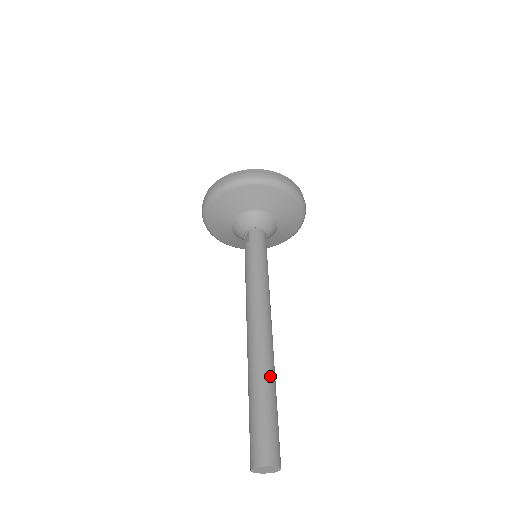
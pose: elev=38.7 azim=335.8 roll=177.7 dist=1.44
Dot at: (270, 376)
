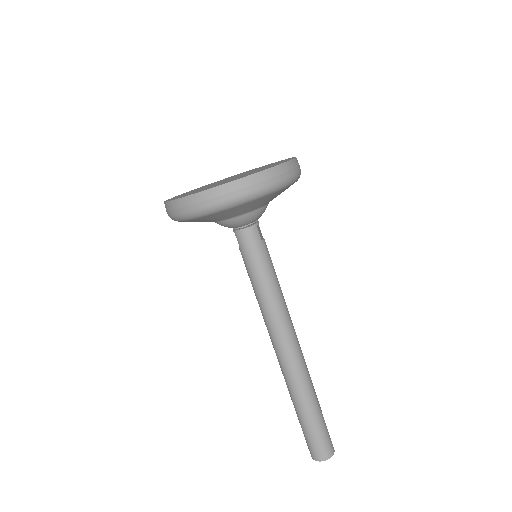
Dot at: (304, 396)
